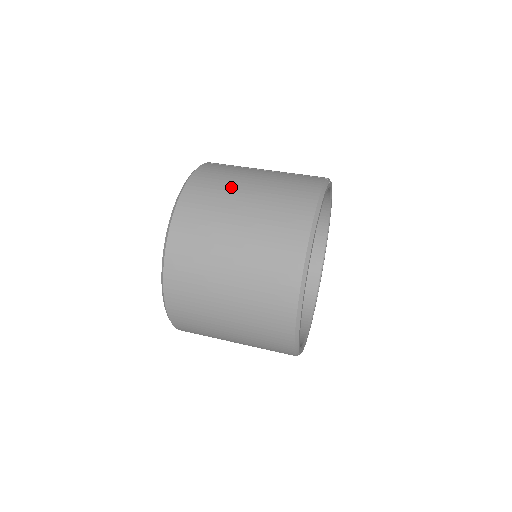
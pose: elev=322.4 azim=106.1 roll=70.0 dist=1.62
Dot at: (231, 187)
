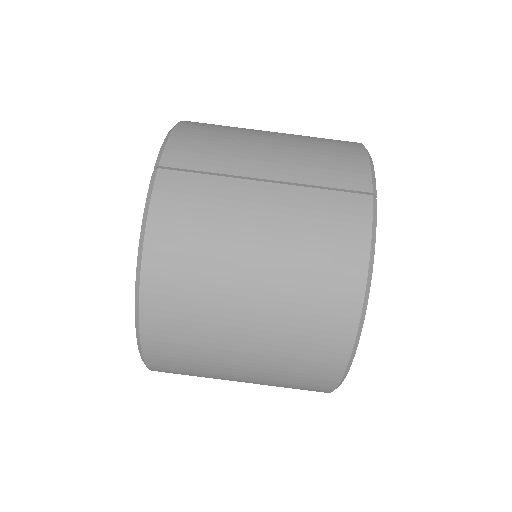
Dot at: (221, 257)
